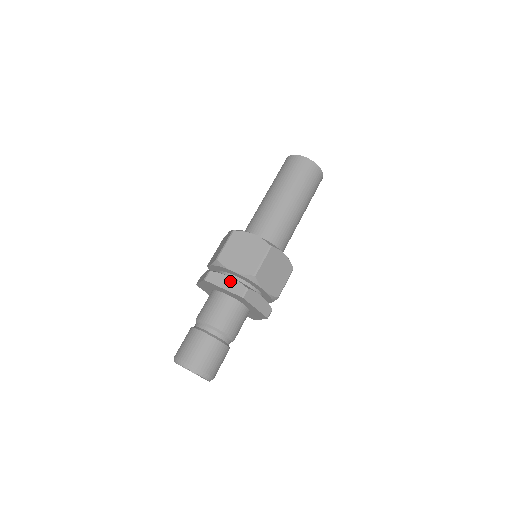
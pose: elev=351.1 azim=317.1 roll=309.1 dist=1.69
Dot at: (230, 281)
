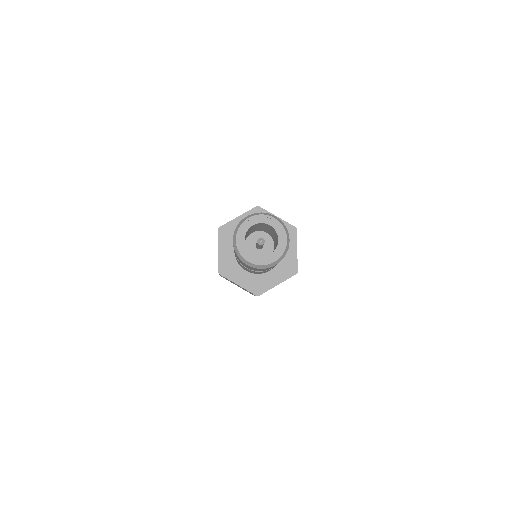
Dot at: occluded
